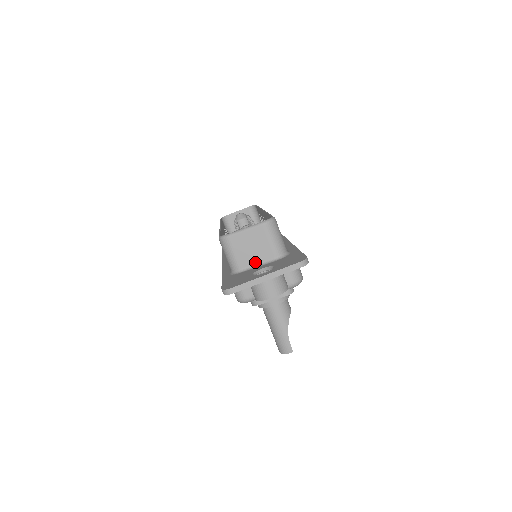
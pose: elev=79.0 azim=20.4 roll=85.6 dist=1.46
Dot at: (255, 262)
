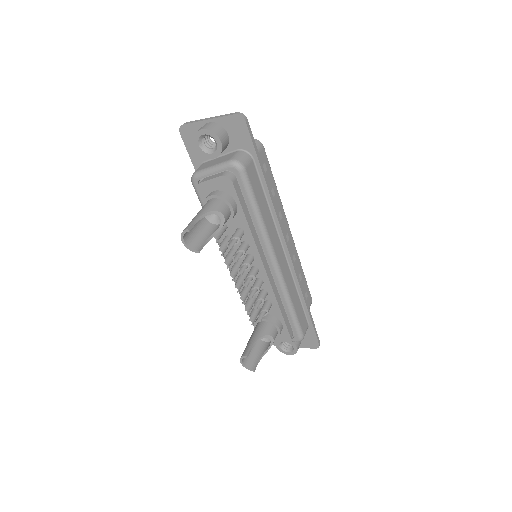
Dot at: occluded
